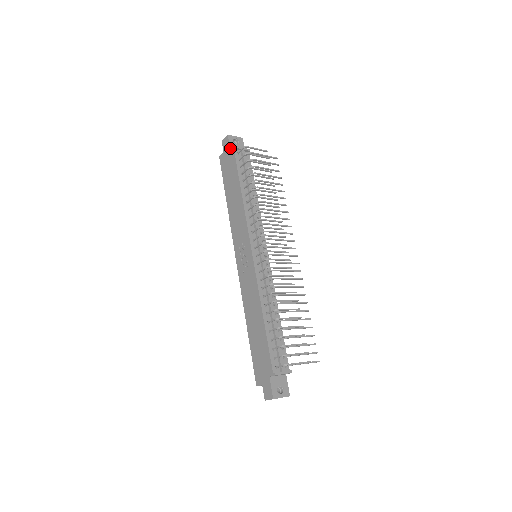
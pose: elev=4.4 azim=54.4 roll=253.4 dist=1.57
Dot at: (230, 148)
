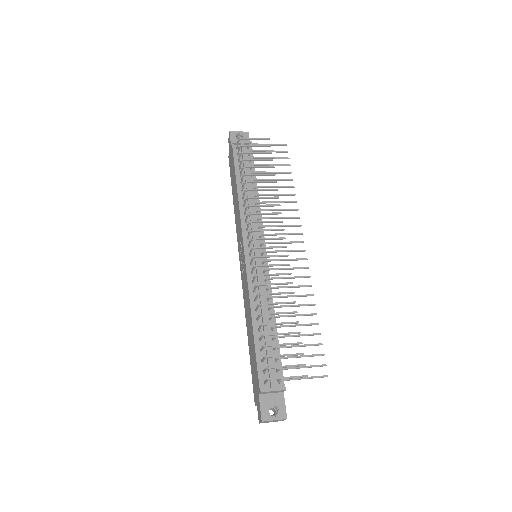
Dot at: (231, 145)
